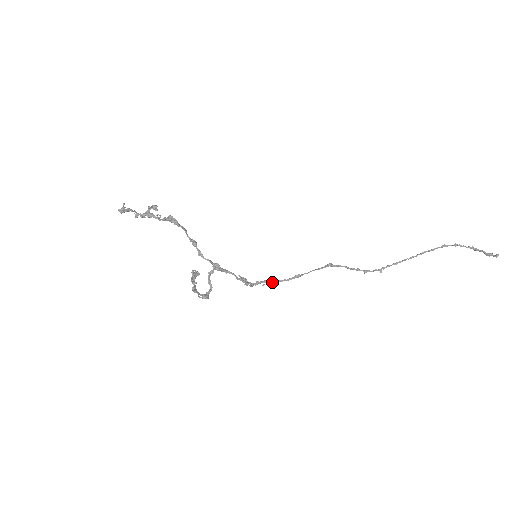
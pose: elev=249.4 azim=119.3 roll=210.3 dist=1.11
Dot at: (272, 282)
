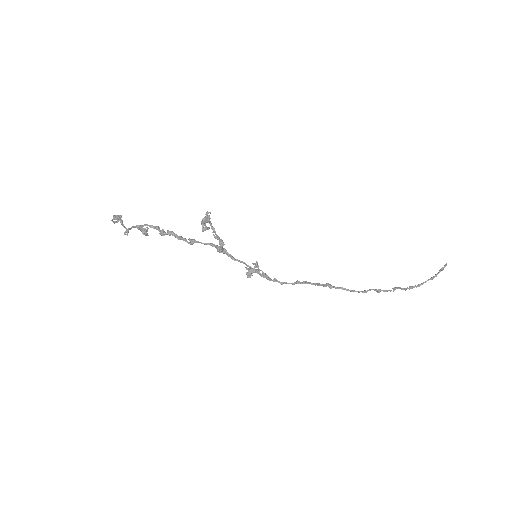
Dot at: (283, 282)
